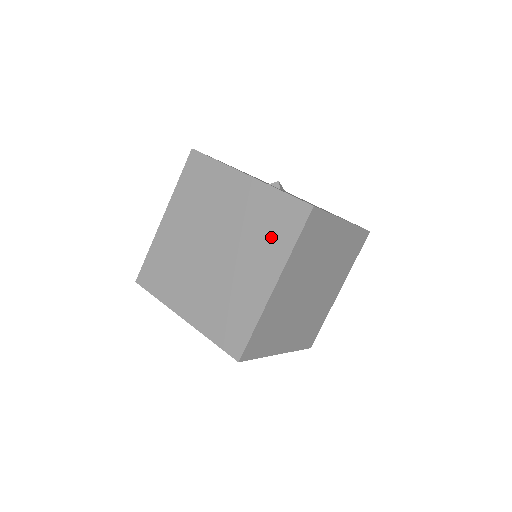
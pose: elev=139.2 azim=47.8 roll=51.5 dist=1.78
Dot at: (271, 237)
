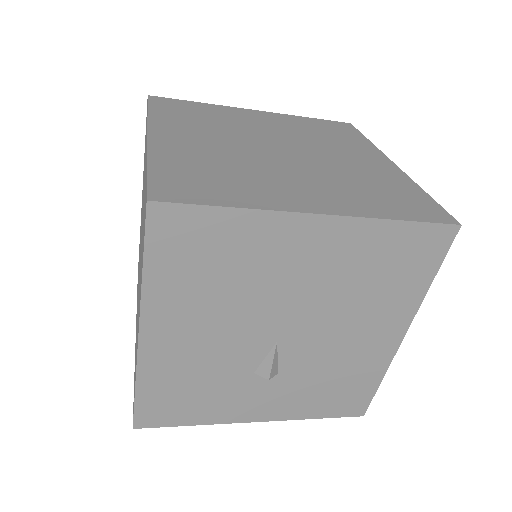
Dot at: (340, 138)
